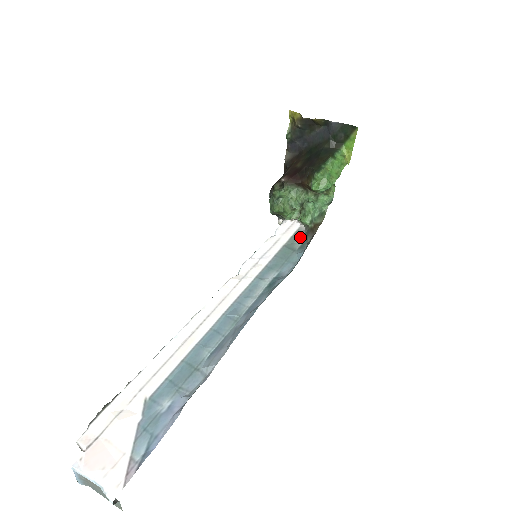
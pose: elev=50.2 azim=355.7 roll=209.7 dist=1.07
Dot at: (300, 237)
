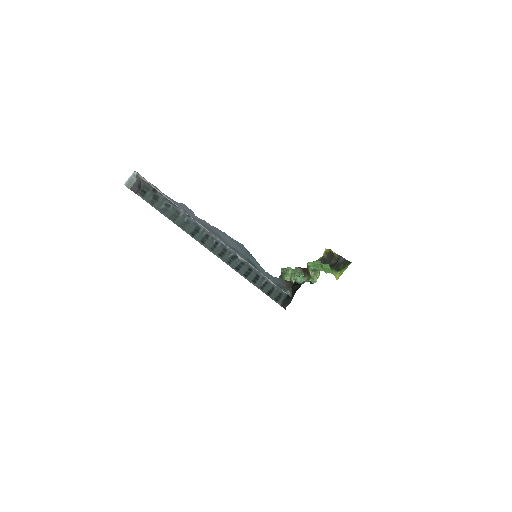
Dot at: (283, 290)
